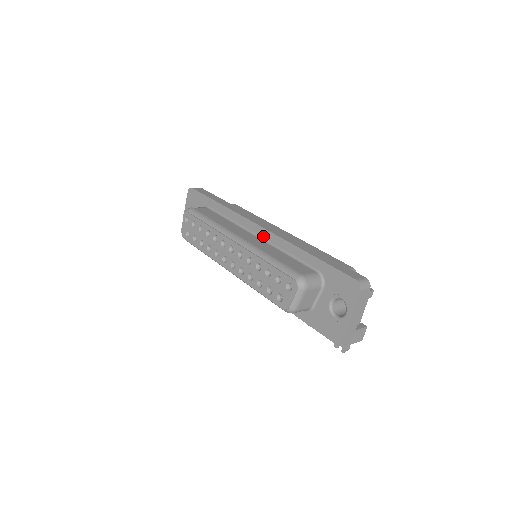
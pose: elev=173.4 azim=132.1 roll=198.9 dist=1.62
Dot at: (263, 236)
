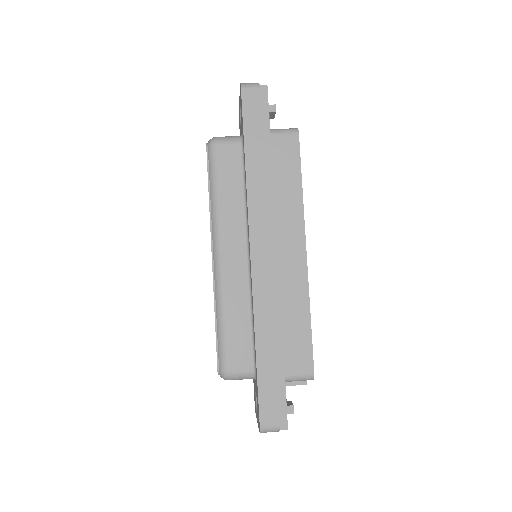
Dot at: (250, 267)
